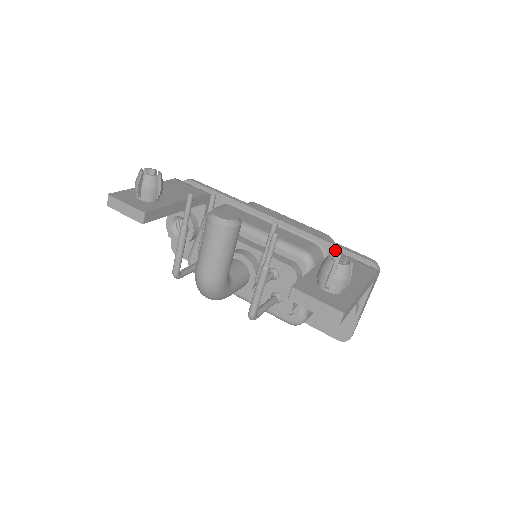
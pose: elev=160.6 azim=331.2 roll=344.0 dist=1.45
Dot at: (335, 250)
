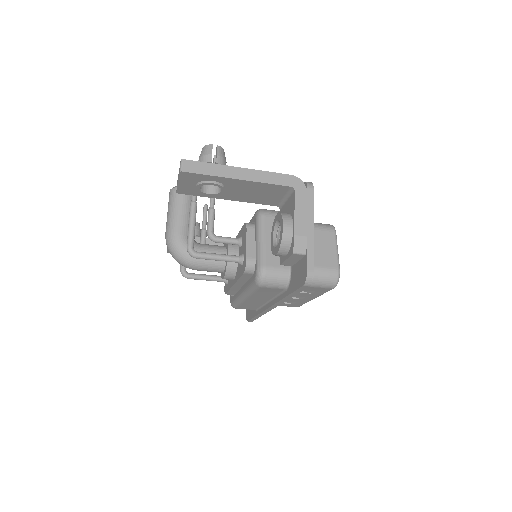
Dot at: occluded
